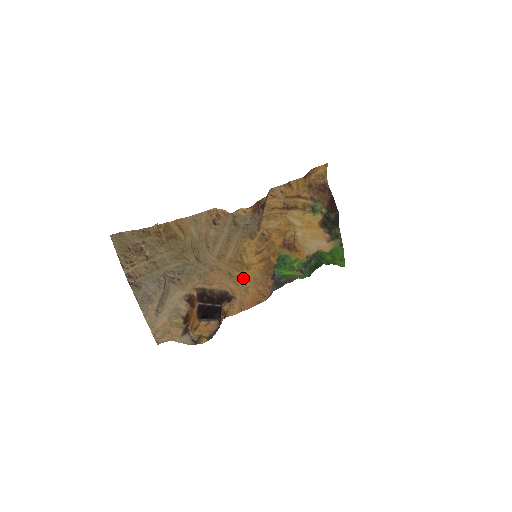
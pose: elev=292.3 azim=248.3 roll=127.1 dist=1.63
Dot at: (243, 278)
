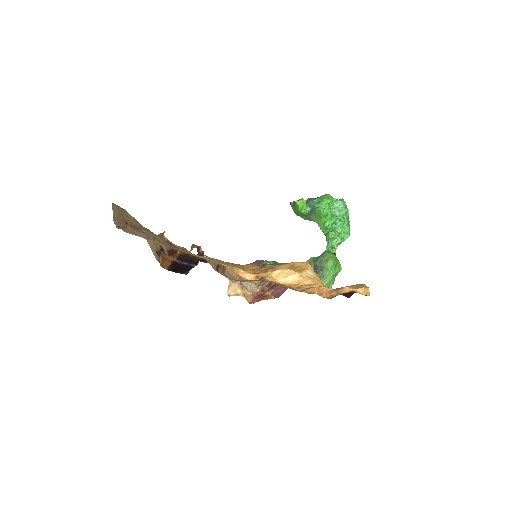
Dot at: (229, 264)
